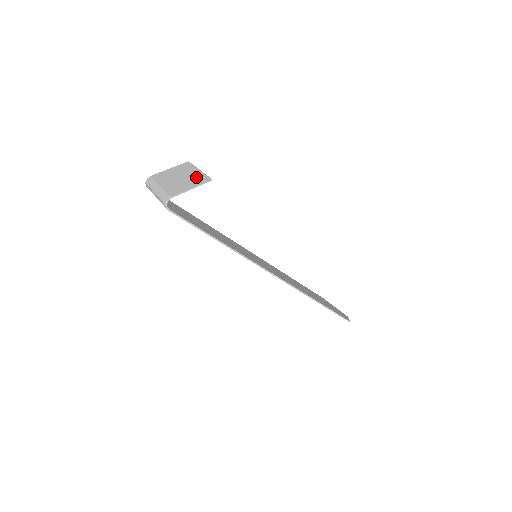
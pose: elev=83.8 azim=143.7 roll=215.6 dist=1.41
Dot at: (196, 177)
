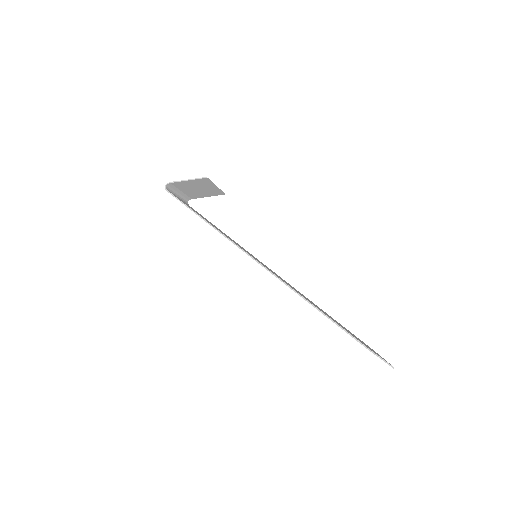
Dot at: (204, 183)
